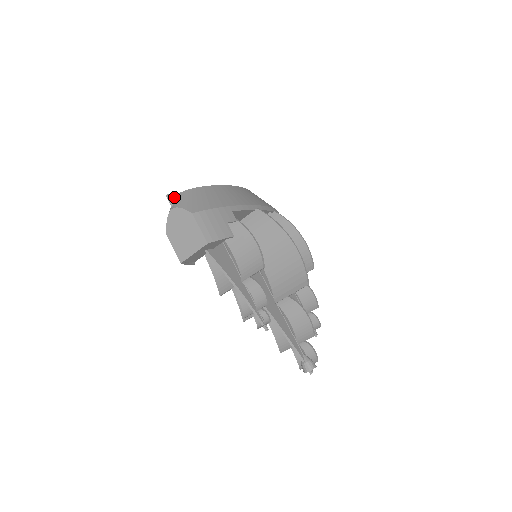
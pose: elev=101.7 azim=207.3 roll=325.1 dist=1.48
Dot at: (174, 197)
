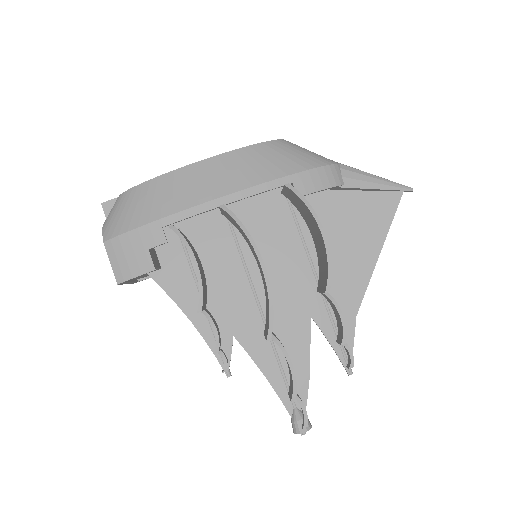
Dot at: (112, 204)
